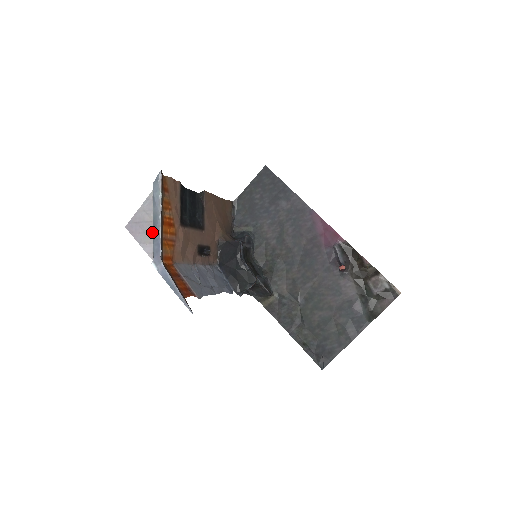
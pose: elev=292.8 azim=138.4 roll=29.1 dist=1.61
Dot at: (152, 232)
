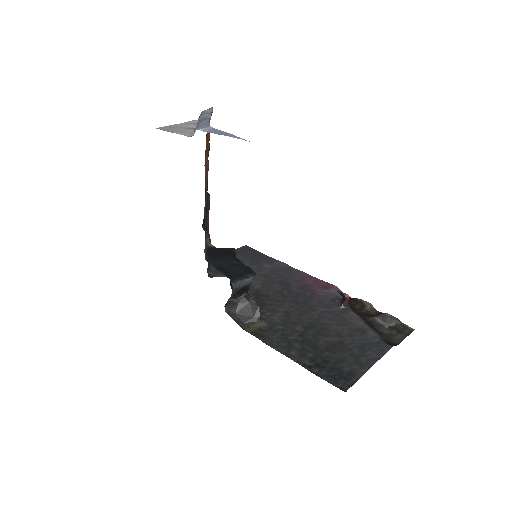
Dot at: (192, 129)
